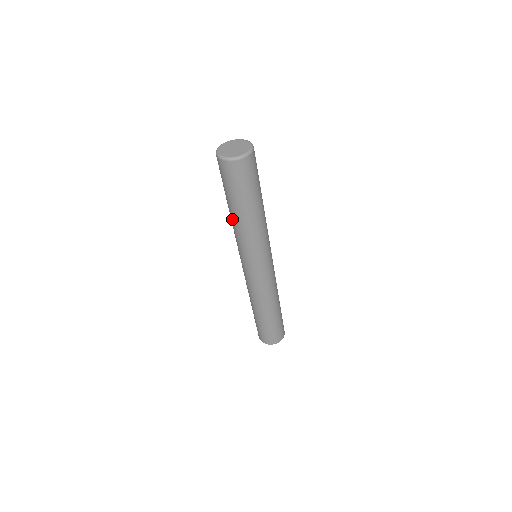
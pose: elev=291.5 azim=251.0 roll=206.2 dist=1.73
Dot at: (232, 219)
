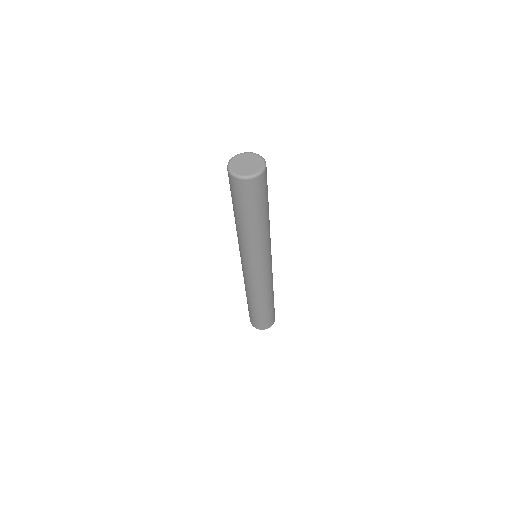
Dot at: occluded
